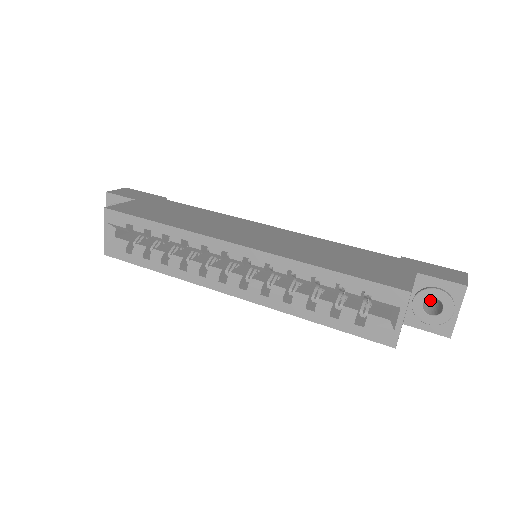
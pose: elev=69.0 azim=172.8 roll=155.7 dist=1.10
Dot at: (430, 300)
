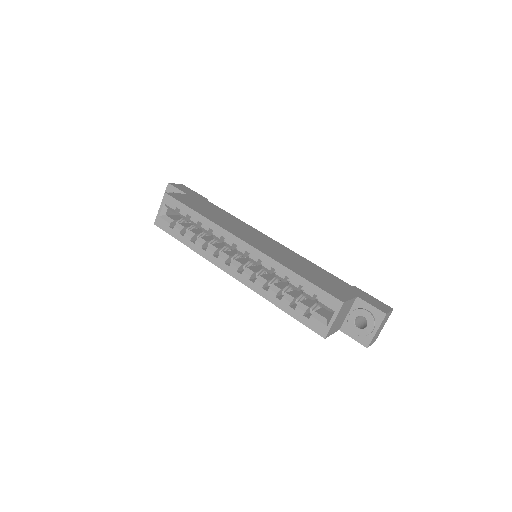
Dot at: (364, 321)
